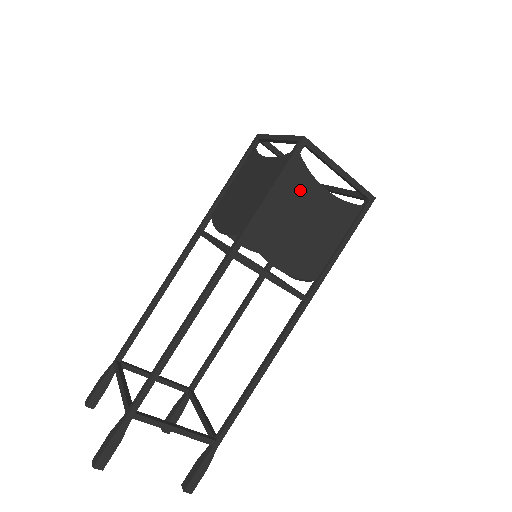
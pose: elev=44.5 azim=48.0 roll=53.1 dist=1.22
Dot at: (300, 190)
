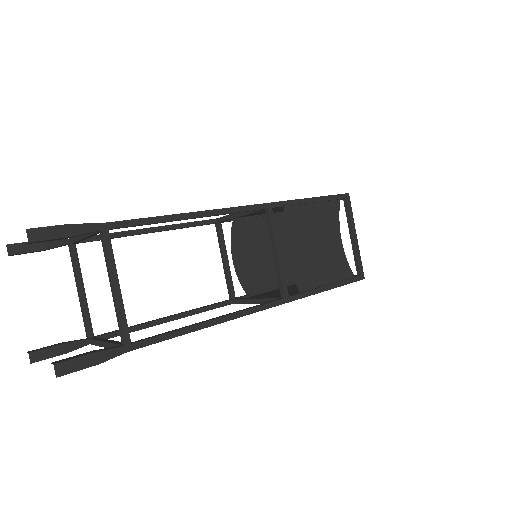
Dot at: (328, 220)
